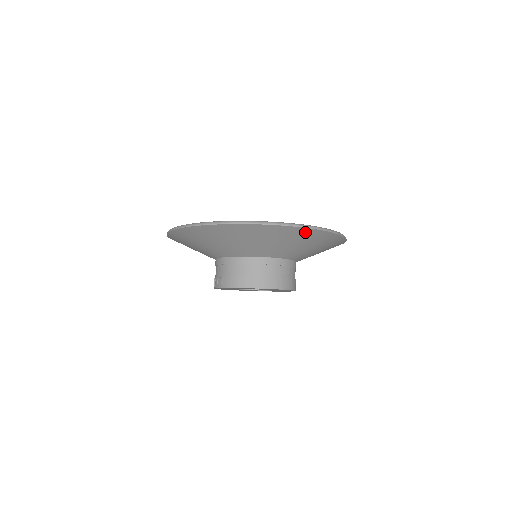
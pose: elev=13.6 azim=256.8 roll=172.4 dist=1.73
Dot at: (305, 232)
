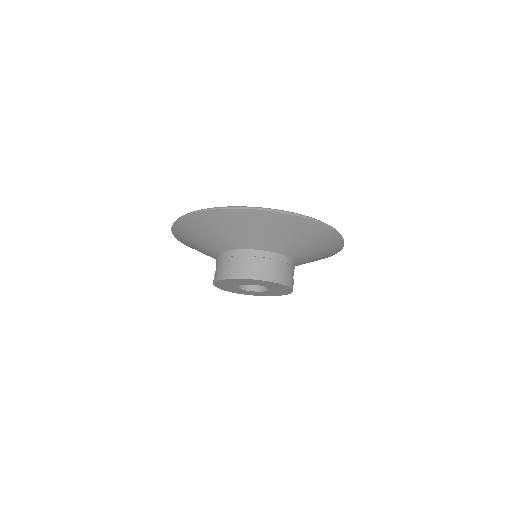
Dot at: (263, 215)
